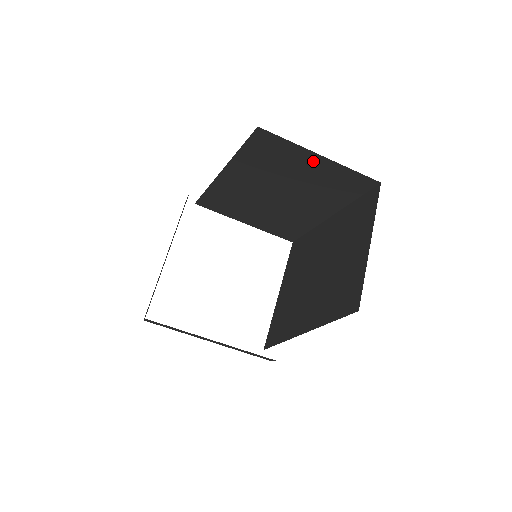
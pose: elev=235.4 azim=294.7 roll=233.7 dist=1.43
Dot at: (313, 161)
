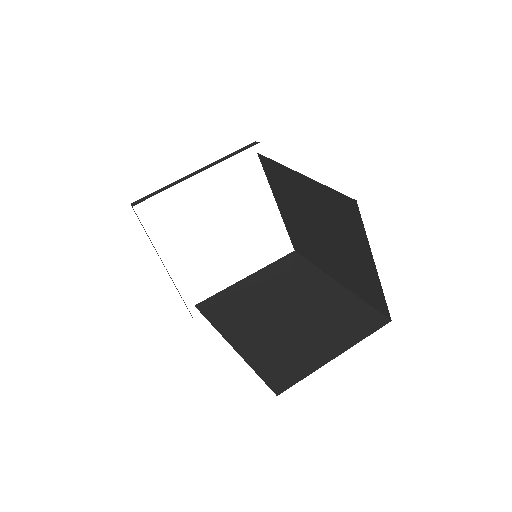
Dot at: (366, 258)
